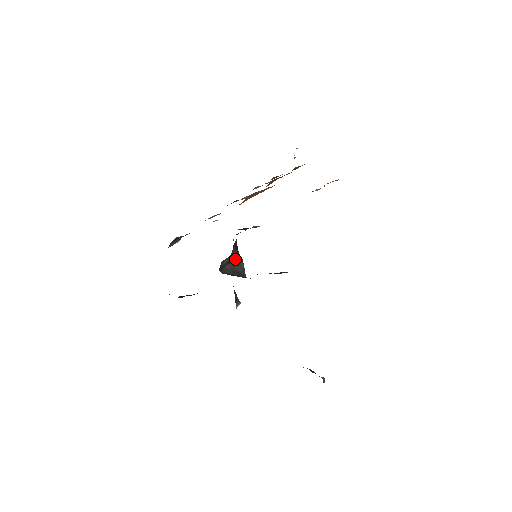
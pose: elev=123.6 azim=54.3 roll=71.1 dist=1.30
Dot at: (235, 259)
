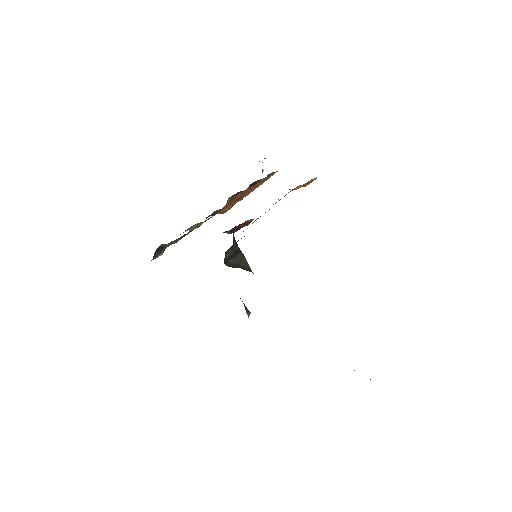
Dot at: (237, 254)
